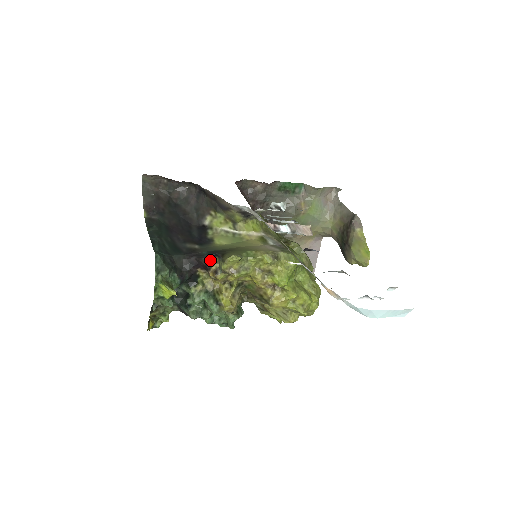
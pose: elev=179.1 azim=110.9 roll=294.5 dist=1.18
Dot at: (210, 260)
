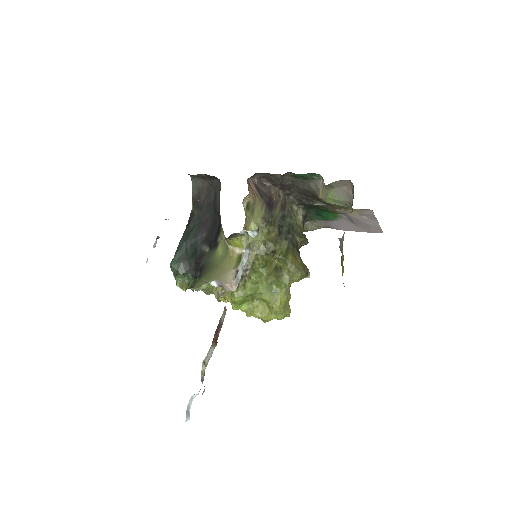
Dot at: occluded
